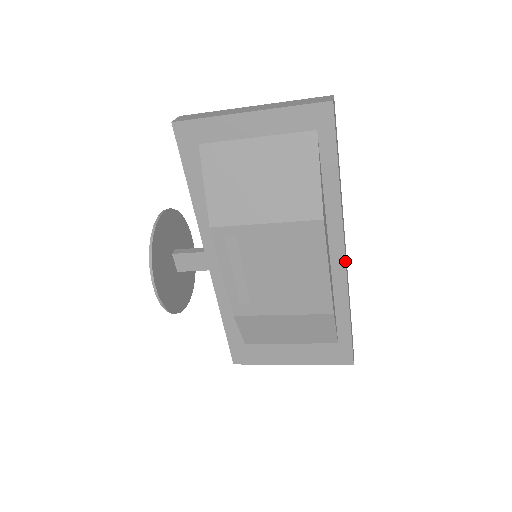
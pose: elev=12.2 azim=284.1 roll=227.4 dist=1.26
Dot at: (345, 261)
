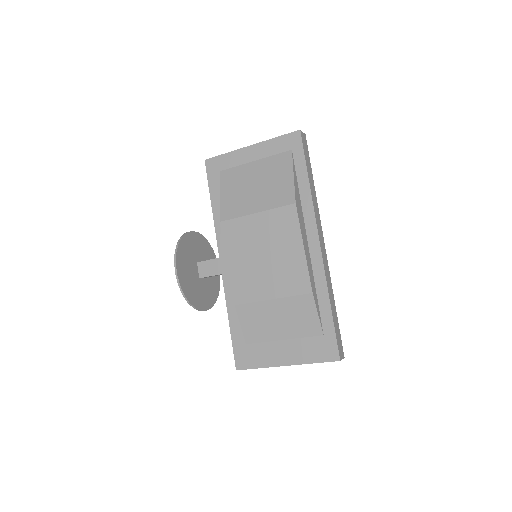
Dot at: (320, 248)
